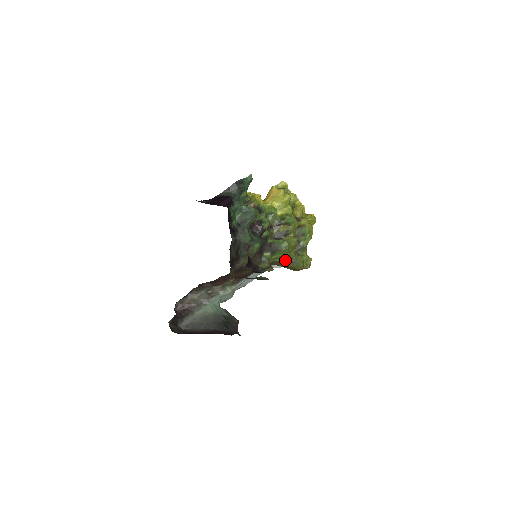
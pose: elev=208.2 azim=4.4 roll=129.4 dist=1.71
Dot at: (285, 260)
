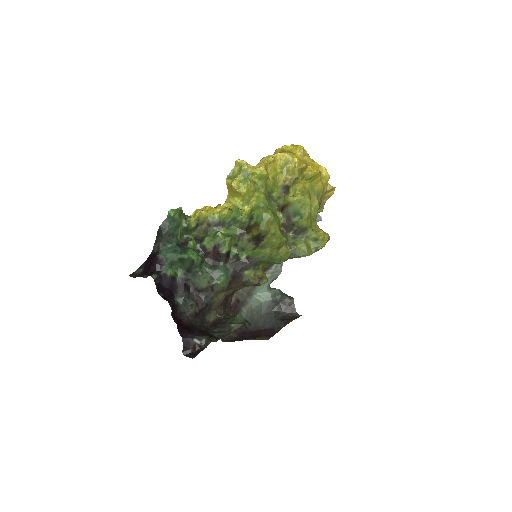
Dot at: (278, 263)
